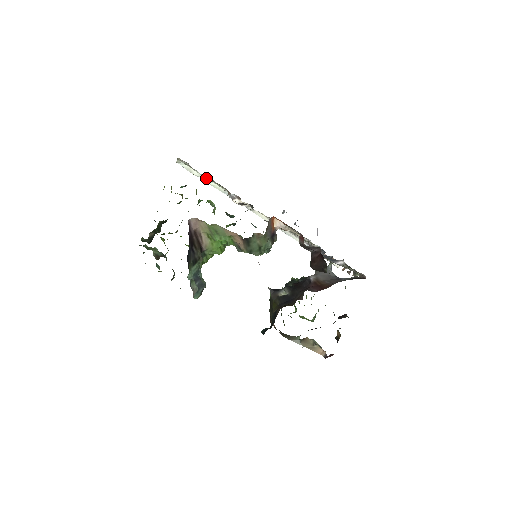
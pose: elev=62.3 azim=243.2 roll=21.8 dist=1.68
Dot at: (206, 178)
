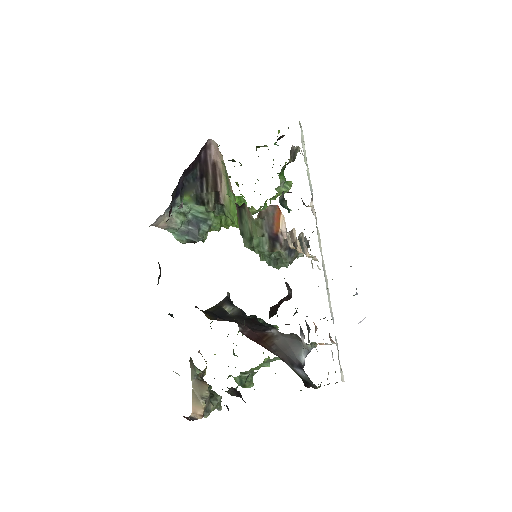
Dot at: occluded
